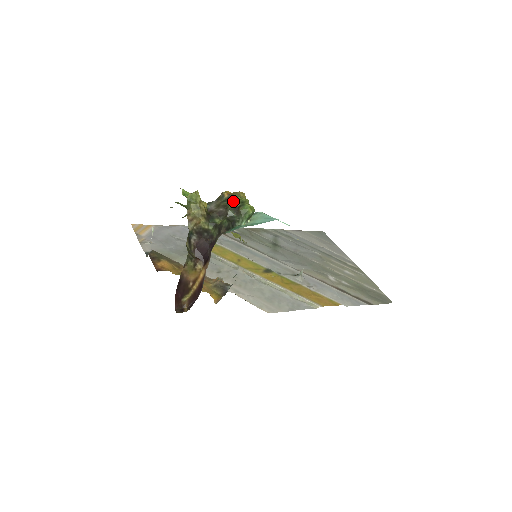
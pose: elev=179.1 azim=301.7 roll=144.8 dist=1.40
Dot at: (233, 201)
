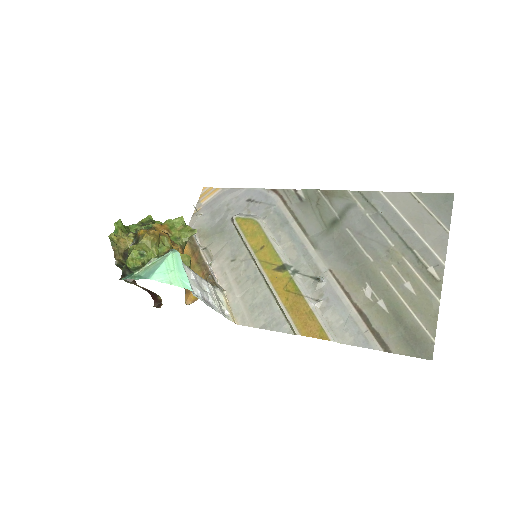
Dot at: (128, 250)
